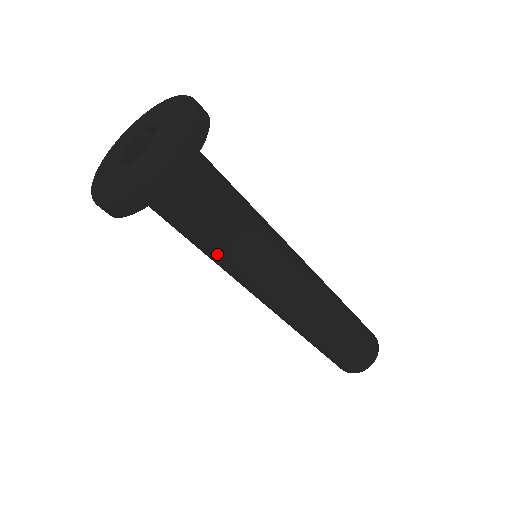
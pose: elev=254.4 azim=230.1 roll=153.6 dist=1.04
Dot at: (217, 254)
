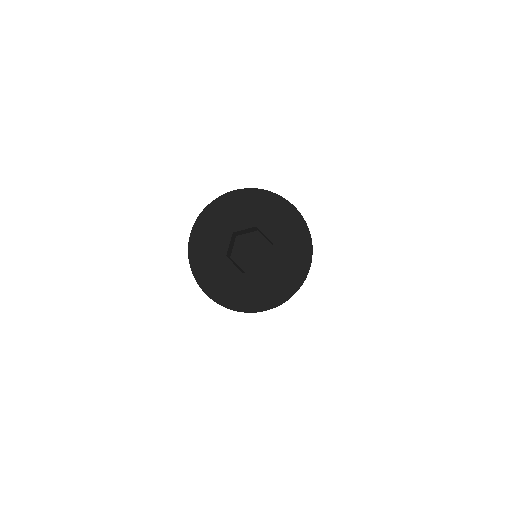
Dot at: occluded
